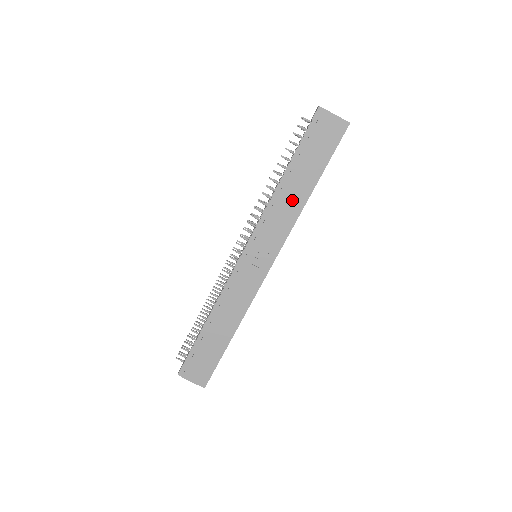
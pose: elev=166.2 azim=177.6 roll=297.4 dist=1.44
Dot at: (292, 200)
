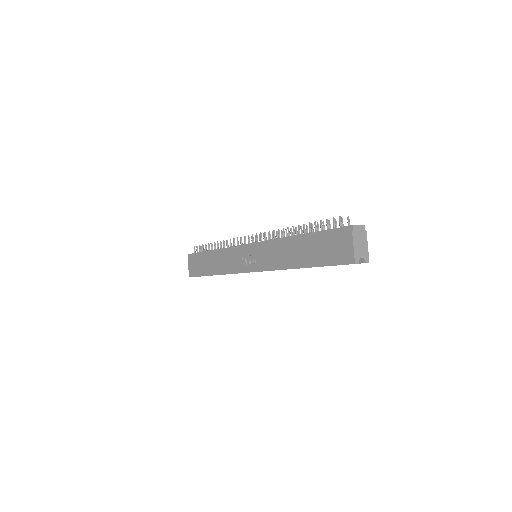
Dot at: (288, 256)
